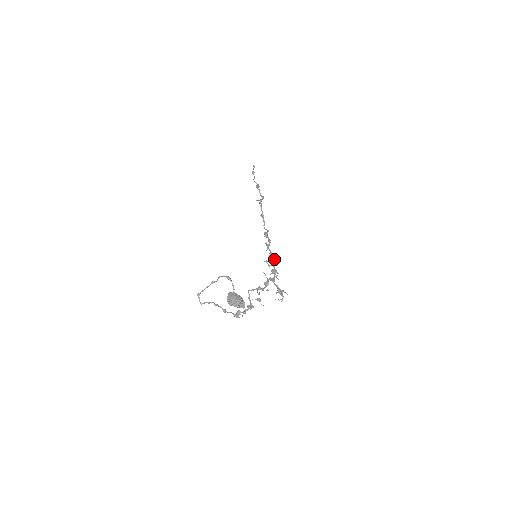
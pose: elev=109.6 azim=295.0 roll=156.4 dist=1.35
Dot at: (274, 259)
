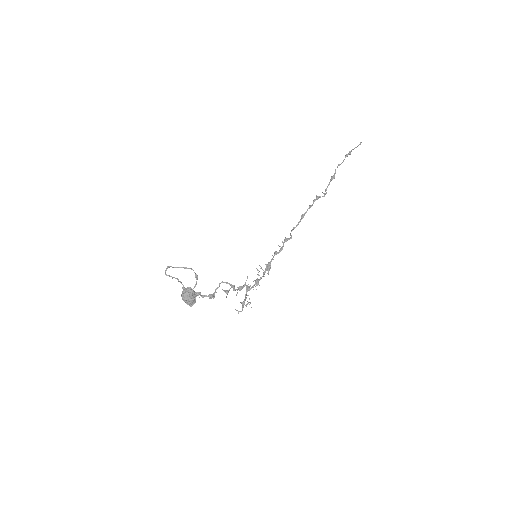
Dot at: (268, 270)
